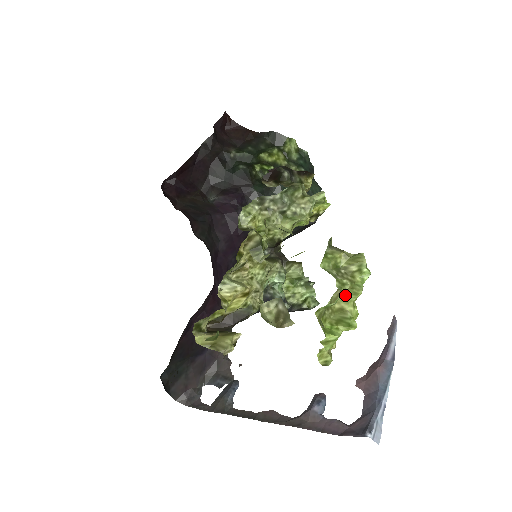
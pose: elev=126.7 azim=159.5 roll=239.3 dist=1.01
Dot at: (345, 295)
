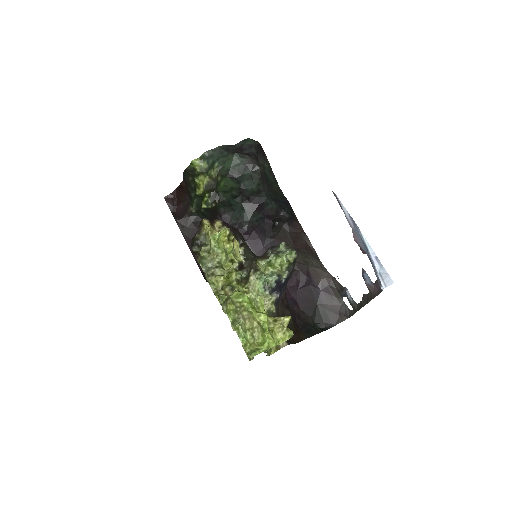
Dot at: (251, 317)
